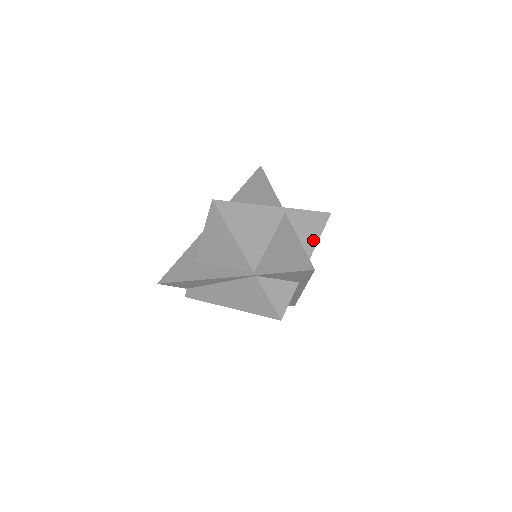
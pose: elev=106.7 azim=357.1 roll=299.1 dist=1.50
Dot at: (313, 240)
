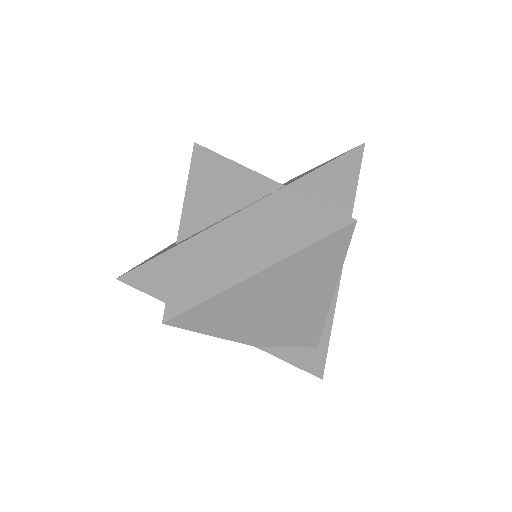
Dot at: occluded
